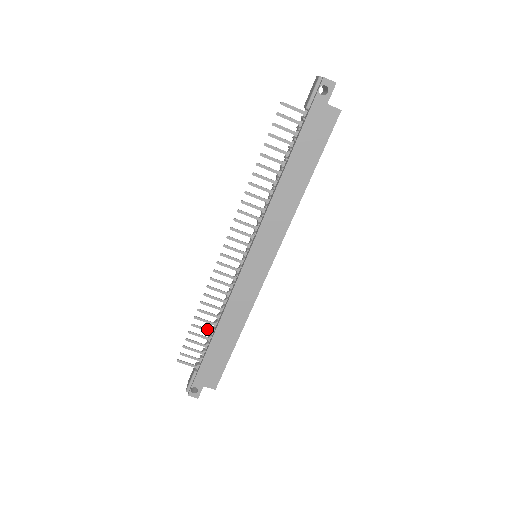
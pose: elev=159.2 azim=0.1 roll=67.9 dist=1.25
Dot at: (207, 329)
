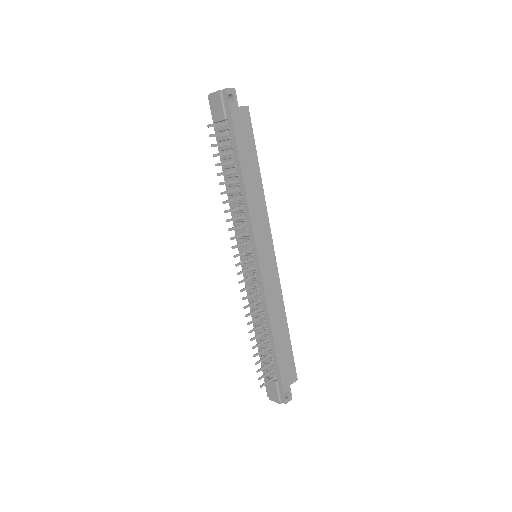
Dot at: (263, 341)
